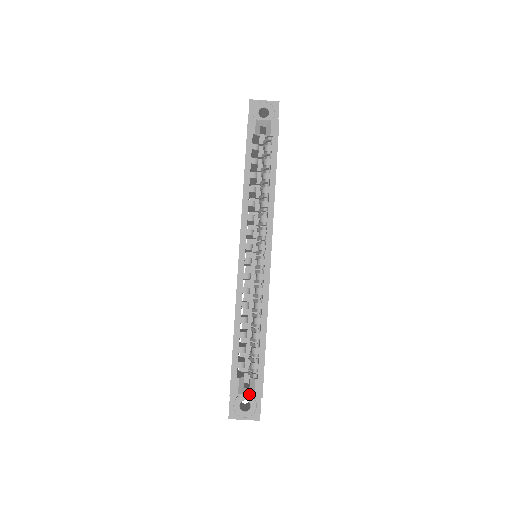
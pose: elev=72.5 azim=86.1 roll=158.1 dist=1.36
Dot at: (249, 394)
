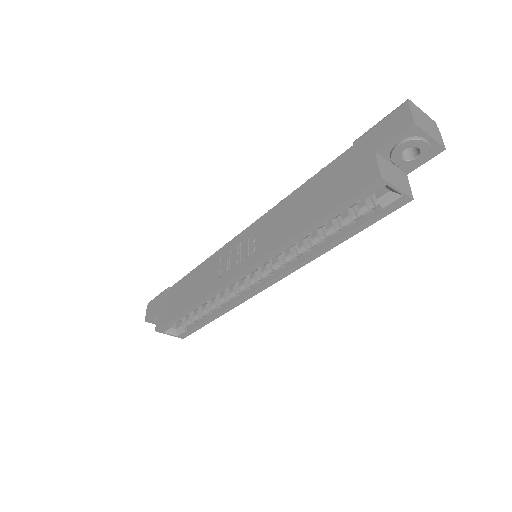
Dot at: (173, 335)
